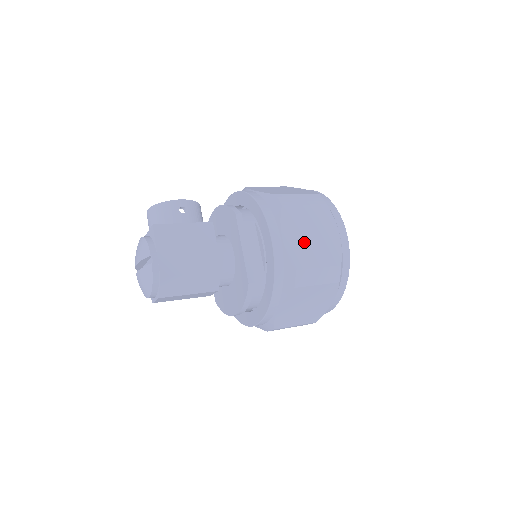
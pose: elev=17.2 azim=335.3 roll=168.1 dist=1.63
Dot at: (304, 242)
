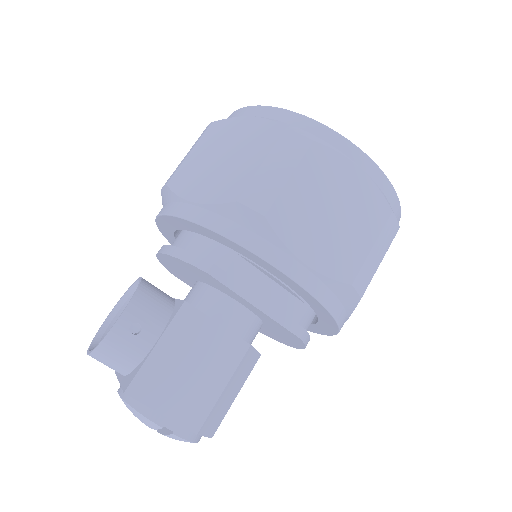
Dot at: (331, 235)
